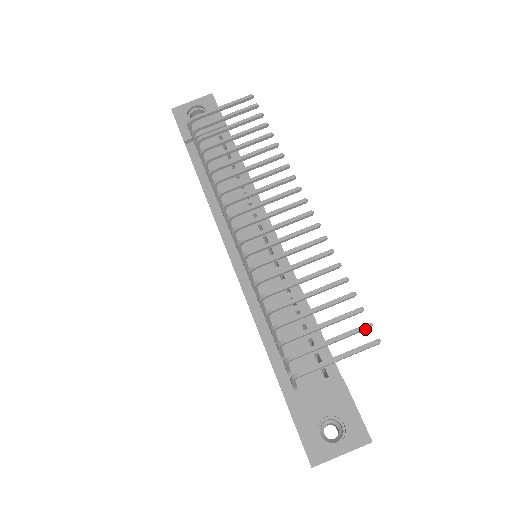
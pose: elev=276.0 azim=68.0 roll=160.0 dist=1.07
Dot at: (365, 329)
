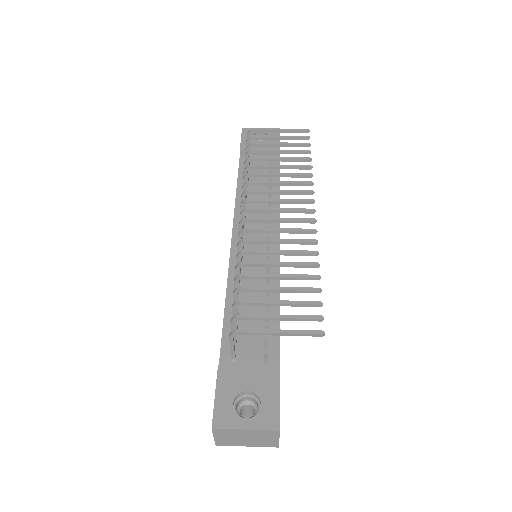
Dot at: (316, 319)
